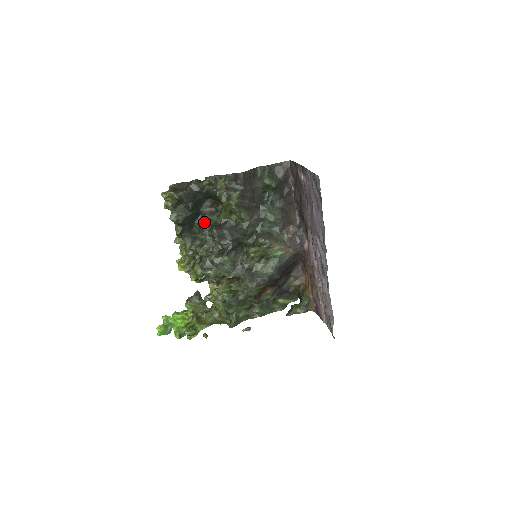
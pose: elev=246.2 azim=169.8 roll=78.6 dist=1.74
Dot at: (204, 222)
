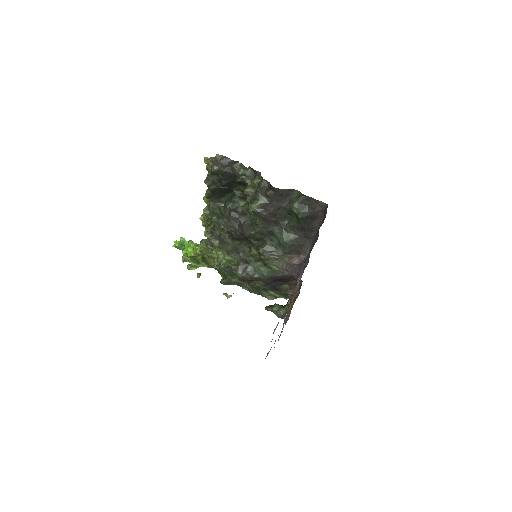
Dot at: (231, 200)
